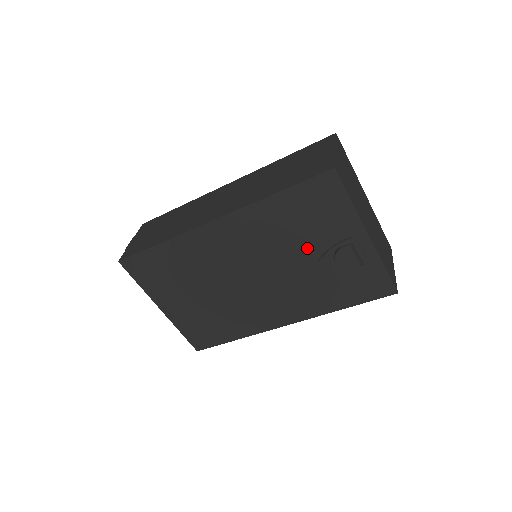
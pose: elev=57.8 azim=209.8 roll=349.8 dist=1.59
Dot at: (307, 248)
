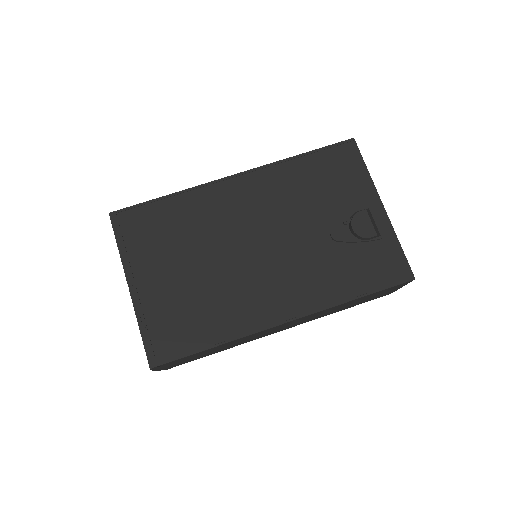
Dot at: (322, 214)
